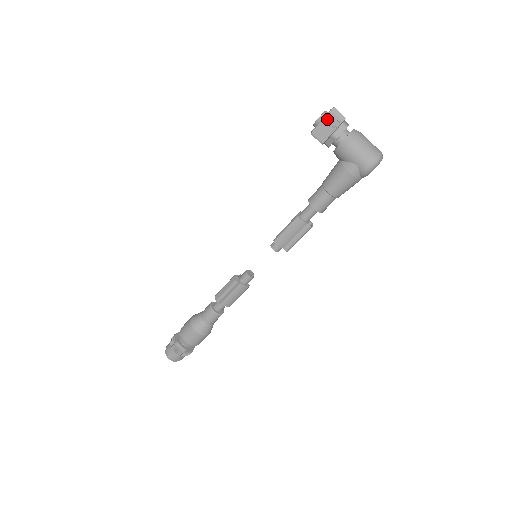
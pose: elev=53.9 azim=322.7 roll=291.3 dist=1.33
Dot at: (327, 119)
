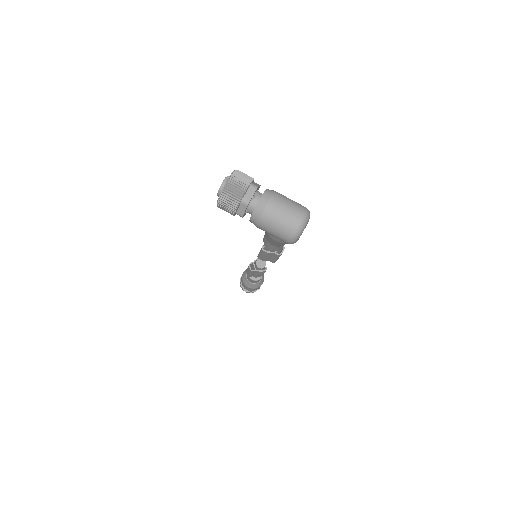
Dot at: (221, 203)
